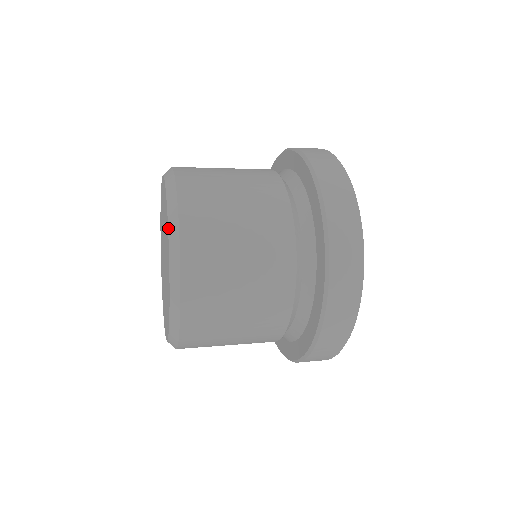
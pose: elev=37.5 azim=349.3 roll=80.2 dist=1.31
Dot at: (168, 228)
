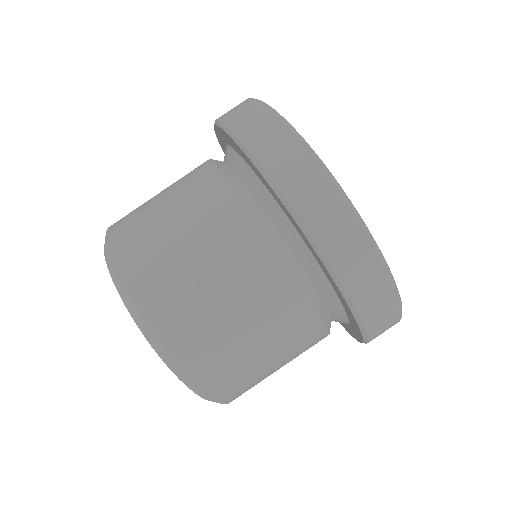
Dot at: occluded
